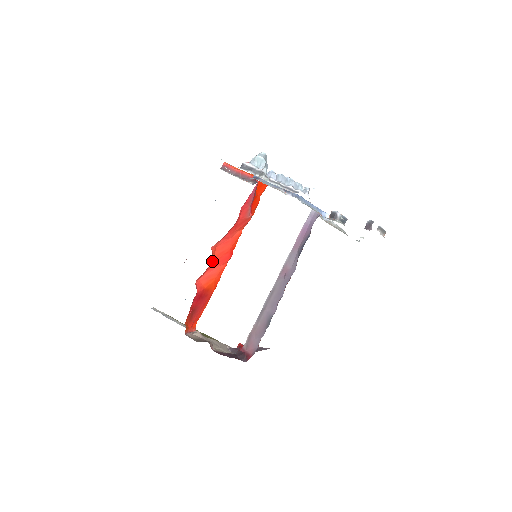
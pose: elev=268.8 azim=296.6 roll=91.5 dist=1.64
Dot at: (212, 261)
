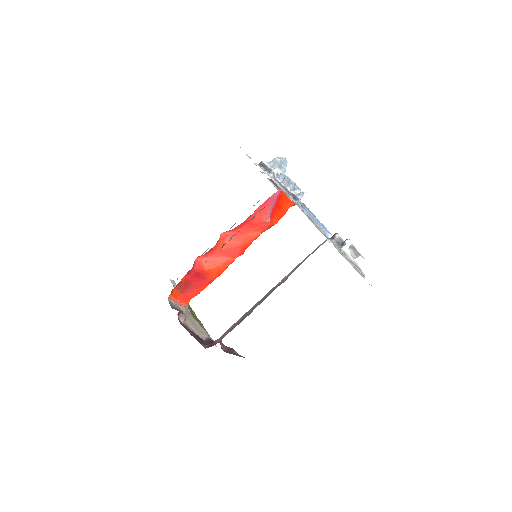
Dot at: (219, 247)
